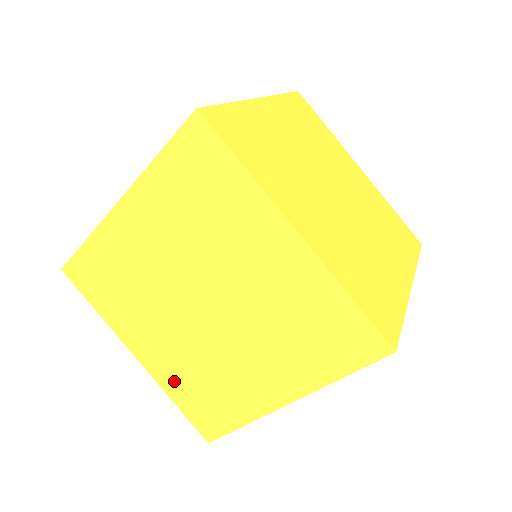
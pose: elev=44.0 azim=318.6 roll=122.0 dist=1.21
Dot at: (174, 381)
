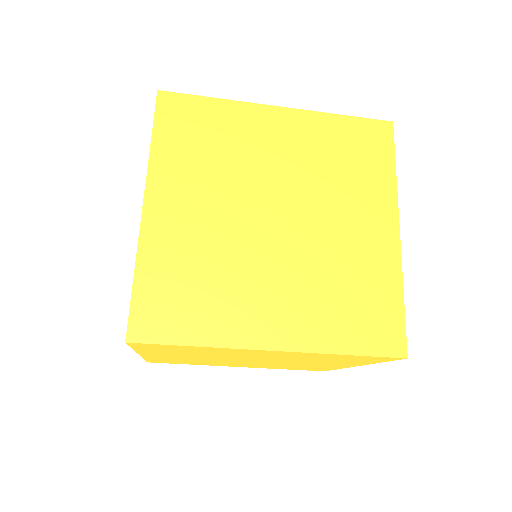
Dot at: (163, 254)
